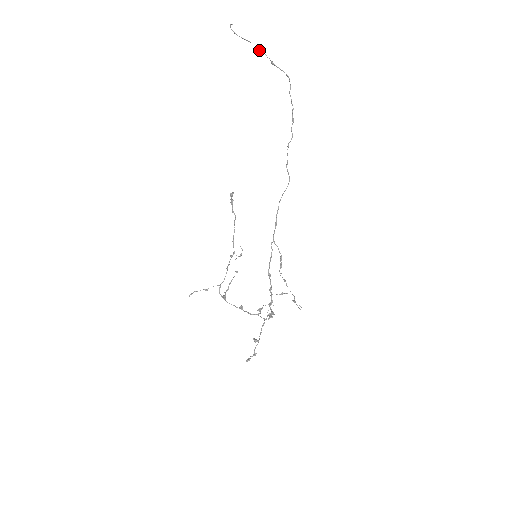
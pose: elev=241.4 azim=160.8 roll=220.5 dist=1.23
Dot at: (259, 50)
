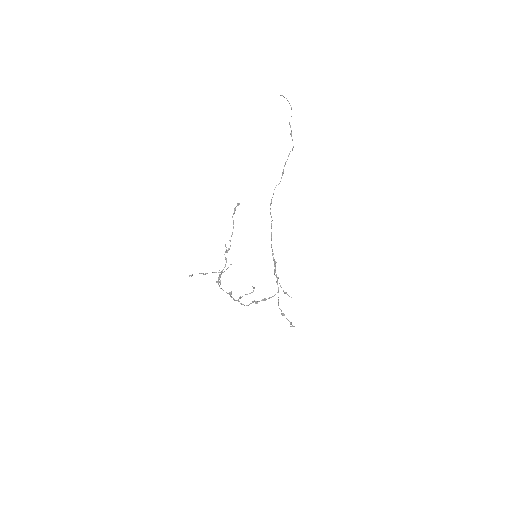
Dot at: (289, 122)
